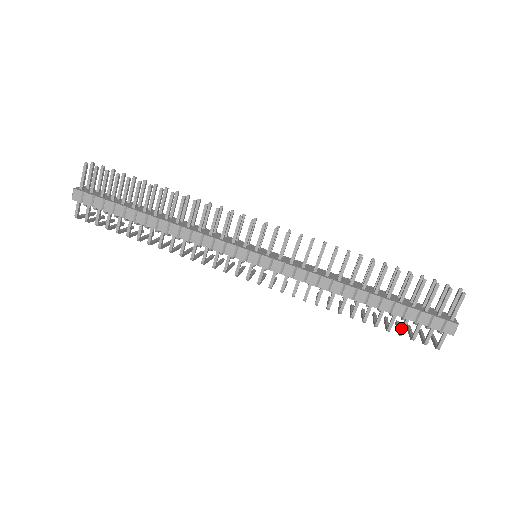
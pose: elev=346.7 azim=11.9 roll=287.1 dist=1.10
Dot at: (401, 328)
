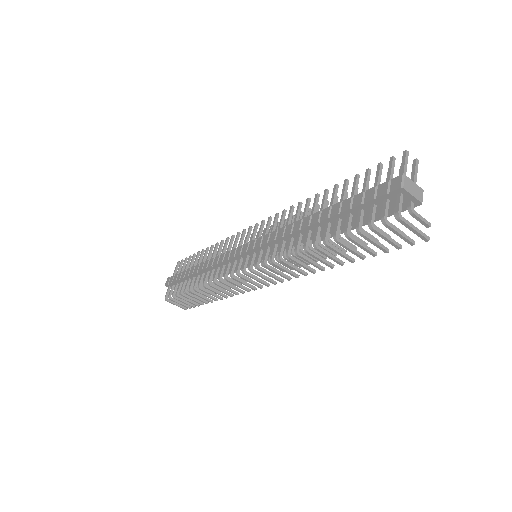
Dot at: (358, 224)
